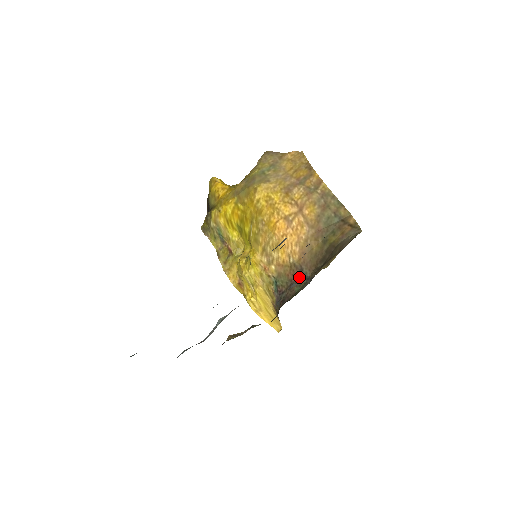
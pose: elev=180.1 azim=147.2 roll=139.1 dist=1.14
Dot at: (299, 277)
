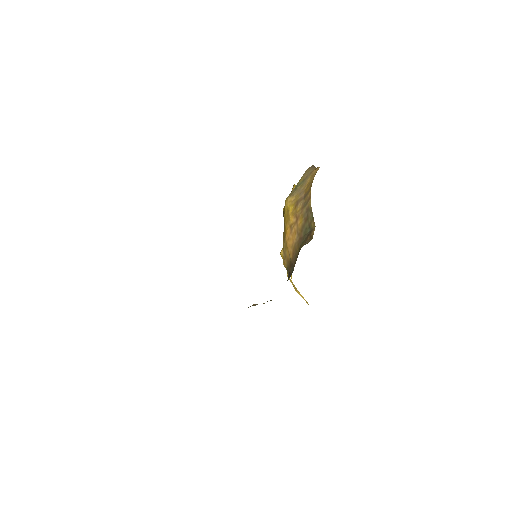
Dot at: (291, 271)
